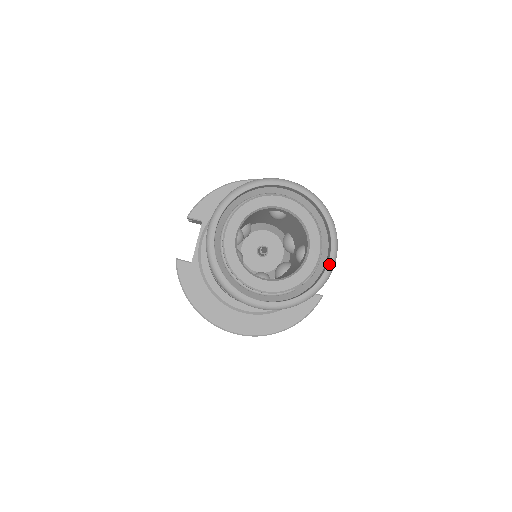
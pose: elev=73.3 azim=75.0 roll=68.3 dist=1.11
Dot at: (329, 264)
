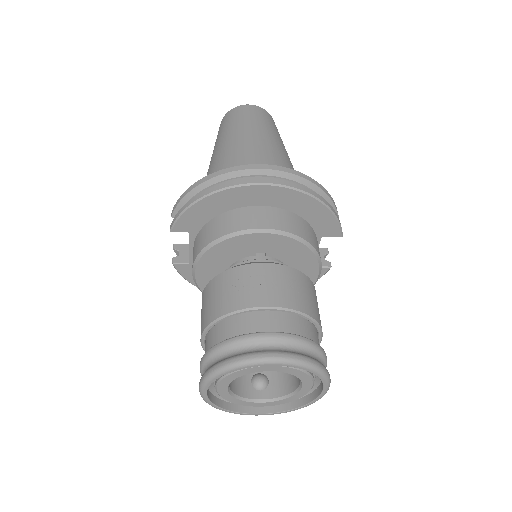
Dot at: (321, 395)
